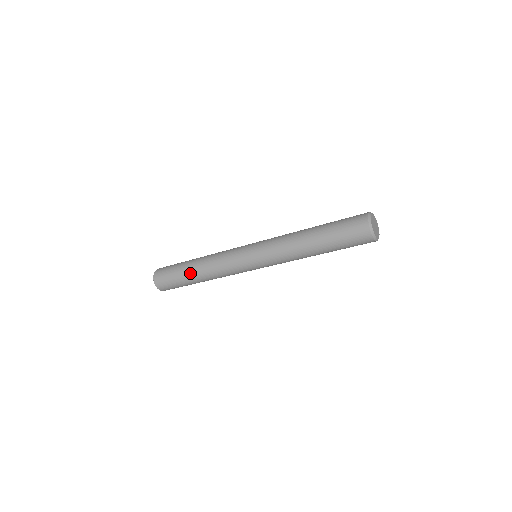
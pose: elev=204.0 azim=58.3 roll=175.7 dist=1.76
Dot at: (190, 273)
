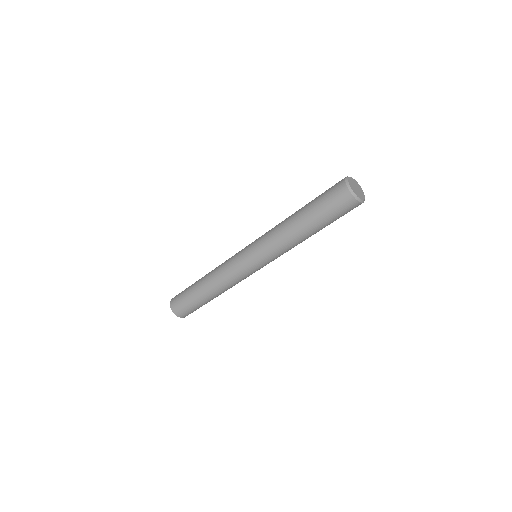
Dot at: (200, 291)
